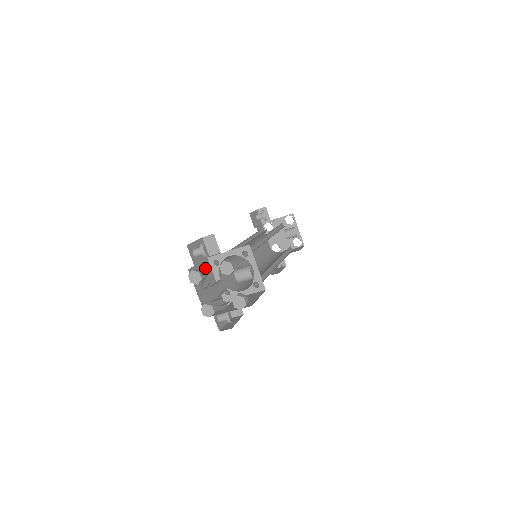
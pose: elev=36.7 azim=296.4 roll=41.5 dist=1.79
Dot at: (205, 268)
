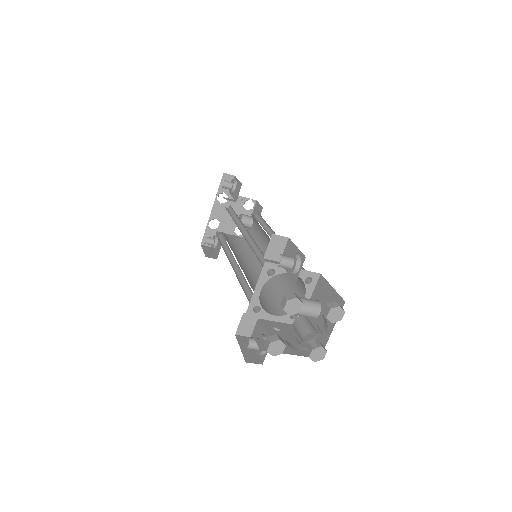
Dot at: occluded
